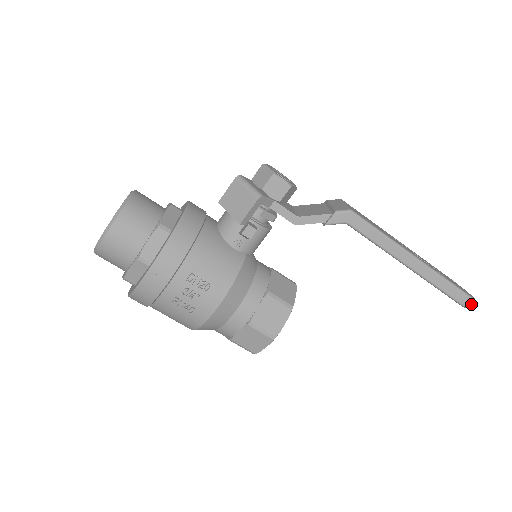
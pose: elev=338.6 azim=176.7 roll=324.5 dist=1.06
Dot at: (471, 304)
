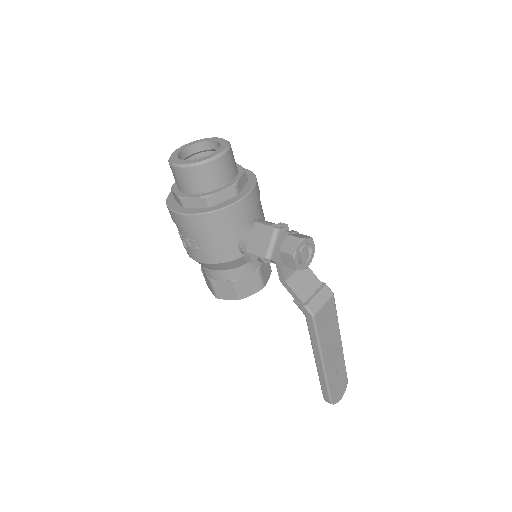
Dot at: occluded
